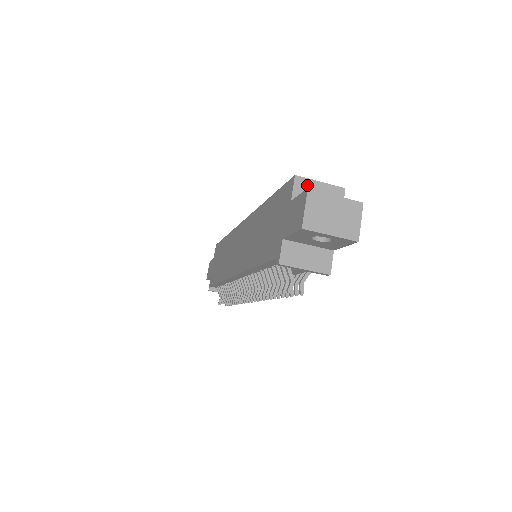
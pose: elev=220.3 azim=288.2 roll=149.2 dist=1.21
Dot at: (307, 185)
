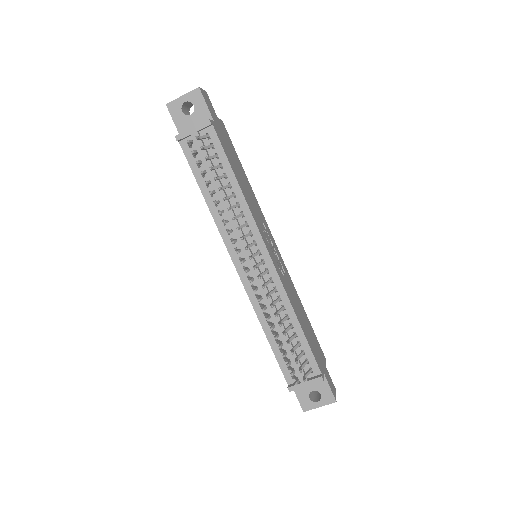
Dot at: occluded
